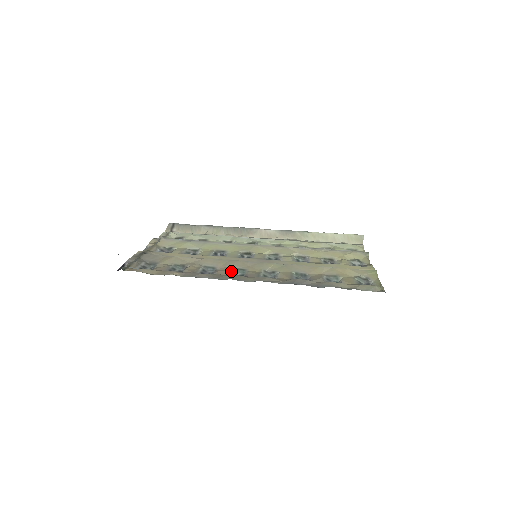
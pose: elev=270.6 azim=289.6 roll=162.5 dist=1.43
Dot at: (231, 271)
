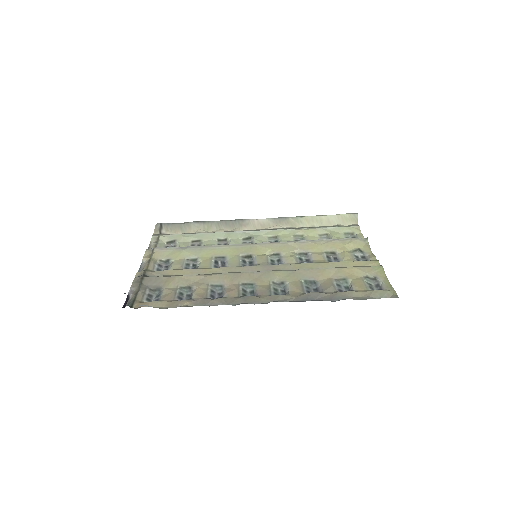
Dot at: (240, 289)
